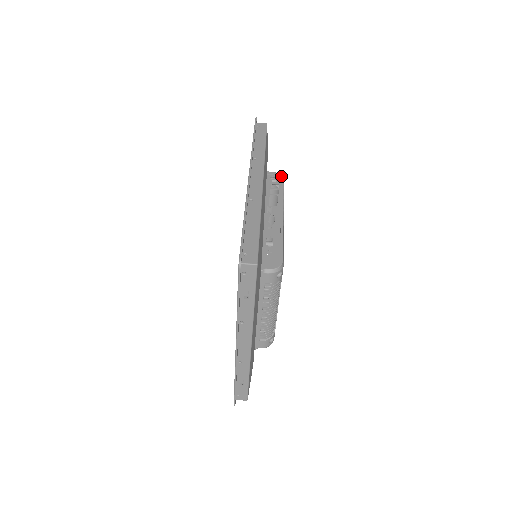
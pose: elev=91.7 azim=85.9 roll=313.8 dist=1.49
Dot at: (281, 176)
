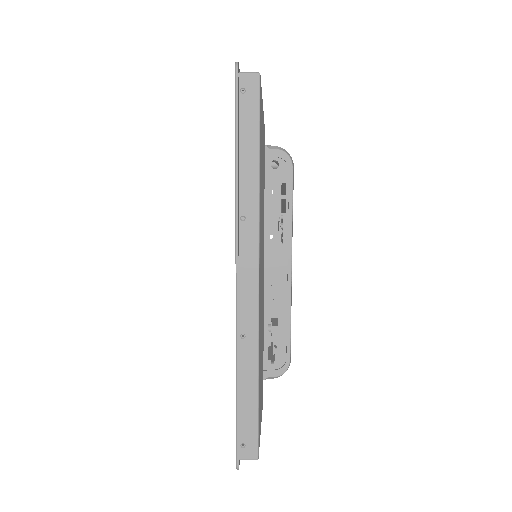
Dot at: (289, 161)
